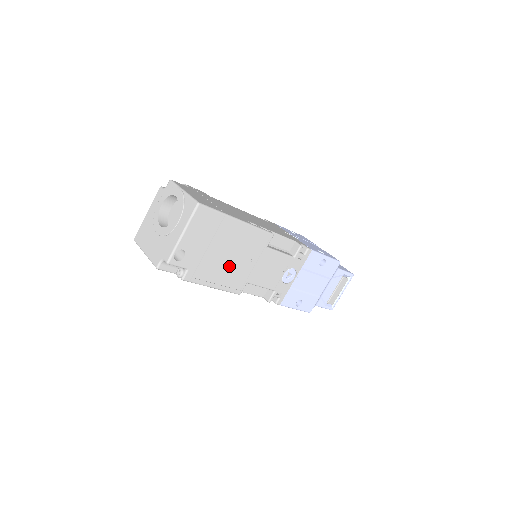
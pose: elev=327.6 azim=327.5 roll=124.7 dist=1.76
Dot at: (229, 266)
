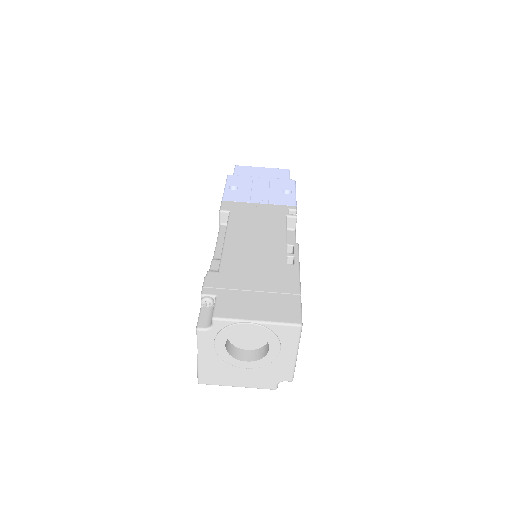
Dot at: occluded
